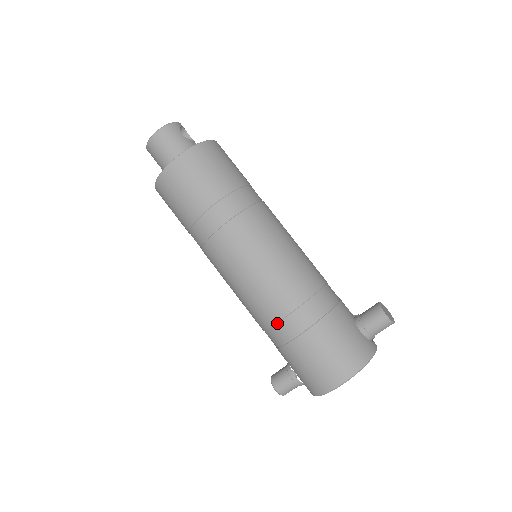
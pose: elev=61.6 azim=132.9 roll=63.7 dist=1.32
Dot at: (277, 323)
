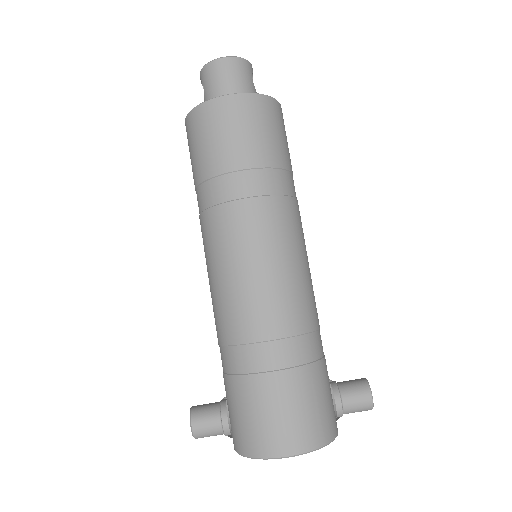
Dot at: (255, 343)
